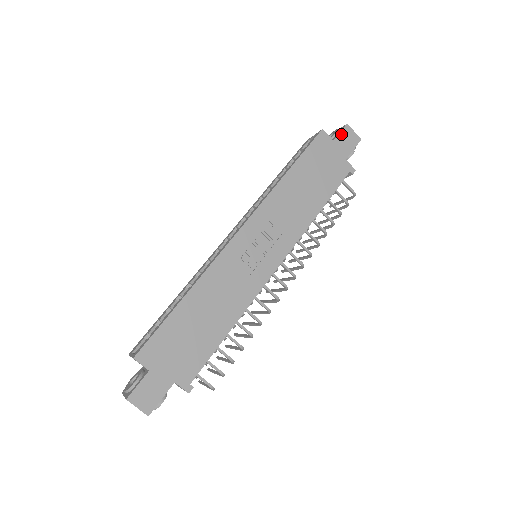
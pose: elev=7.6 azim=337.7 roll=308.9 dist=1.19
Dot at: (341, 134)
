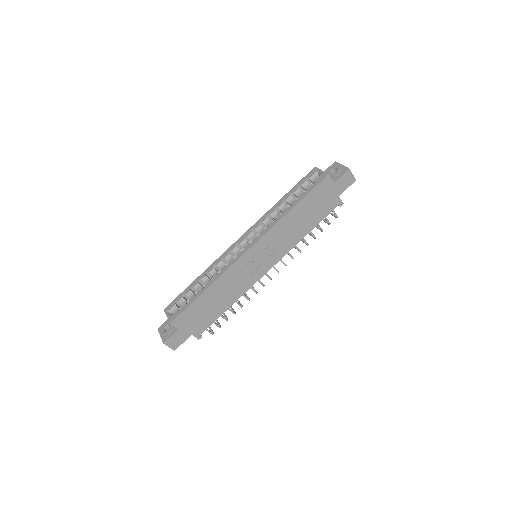
Dot at: (342, 177)
